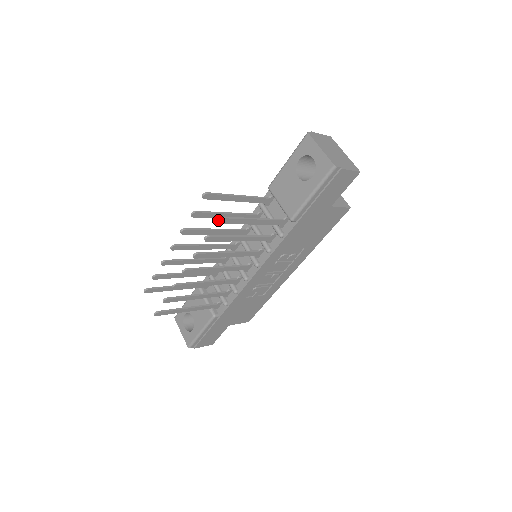
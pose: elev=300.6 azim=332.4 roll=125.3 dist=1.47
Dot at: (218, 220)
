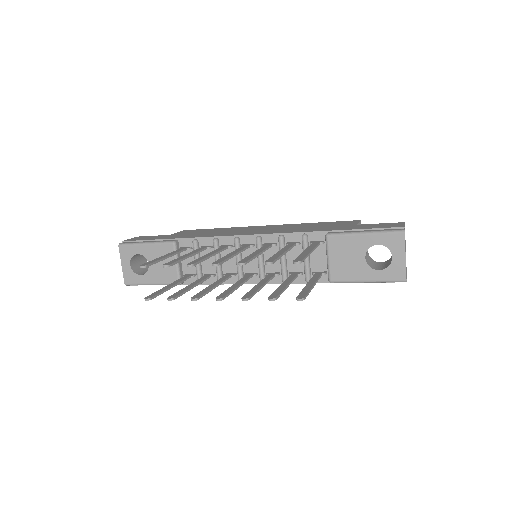
Dot at: (301, 300)
